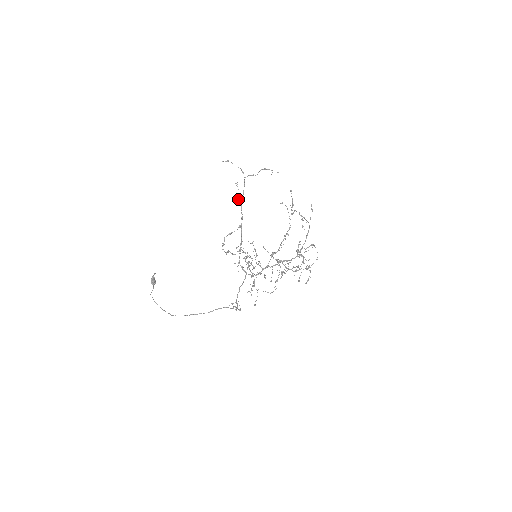
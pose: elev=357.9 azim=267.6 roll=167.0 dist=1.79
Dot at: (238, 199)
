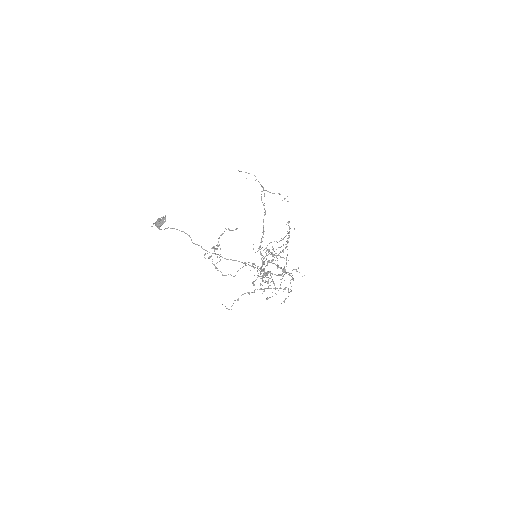
Dot at: (261, 200)
